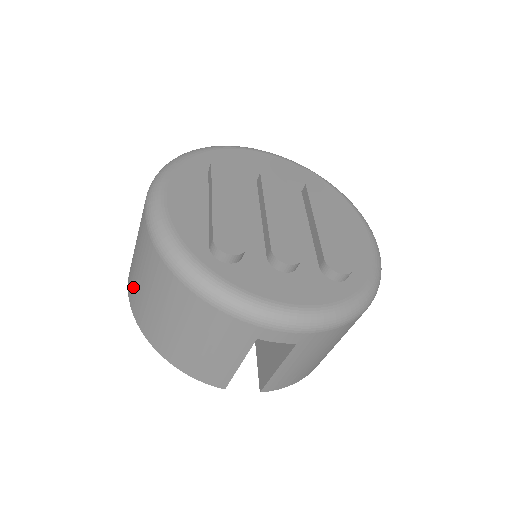
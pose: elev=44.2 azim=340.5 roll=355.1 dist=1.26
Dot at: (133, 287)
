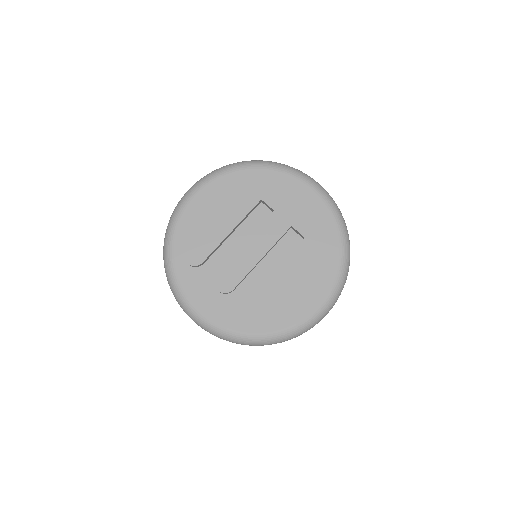
Dot at: occluded
